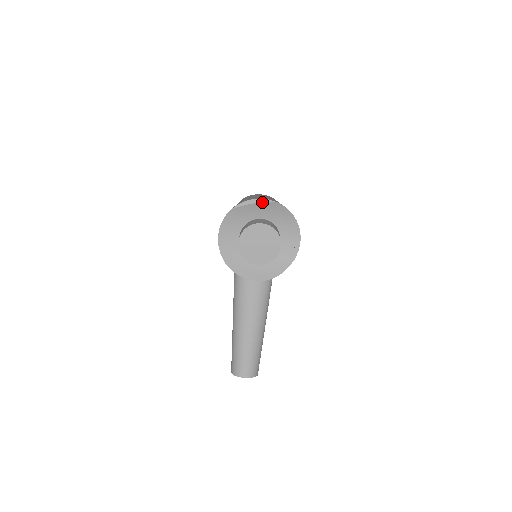
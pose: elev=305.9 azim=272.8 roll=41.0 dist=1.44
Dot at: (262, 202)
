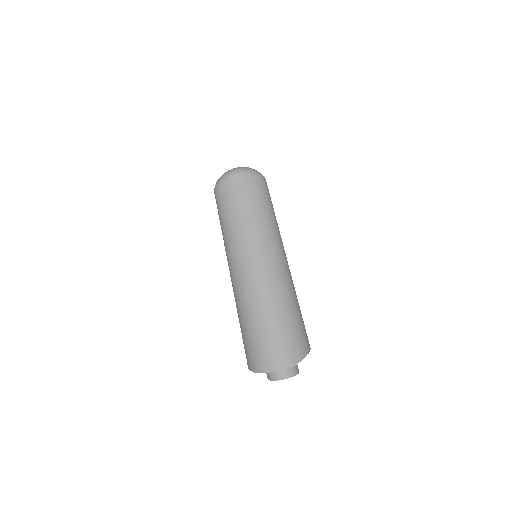
Dot at: occluded
